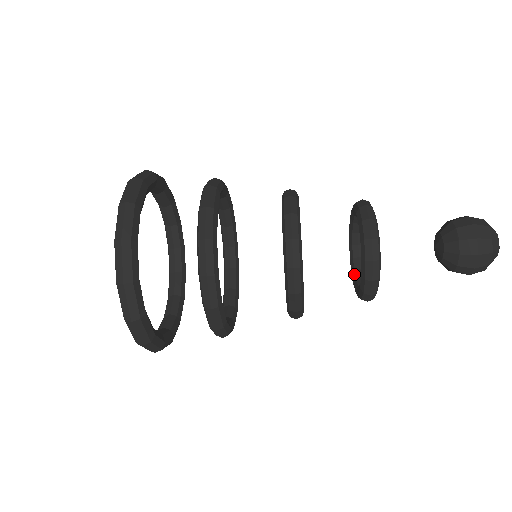
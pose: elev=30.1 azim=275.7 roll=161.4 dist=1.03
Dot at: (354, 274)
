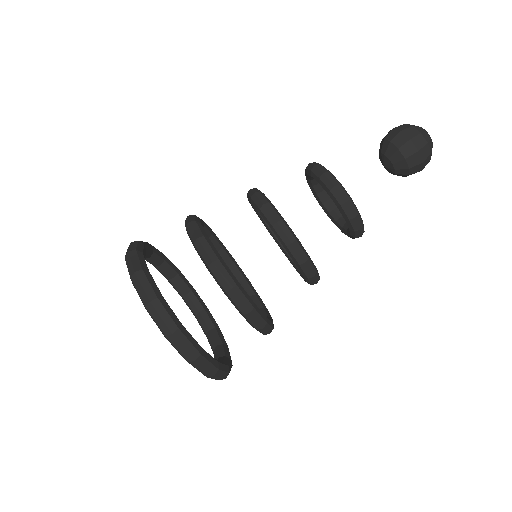
Dot at: (338, 224)
